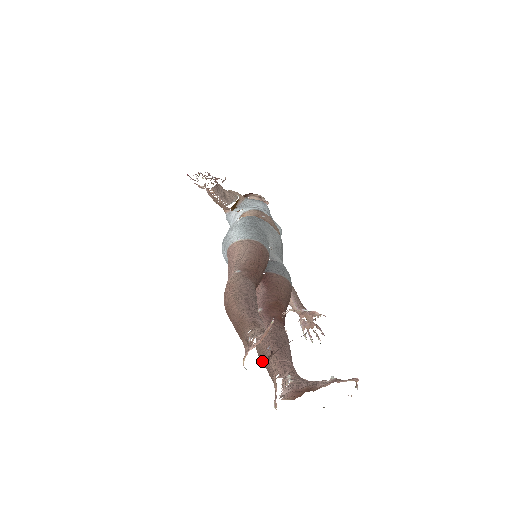
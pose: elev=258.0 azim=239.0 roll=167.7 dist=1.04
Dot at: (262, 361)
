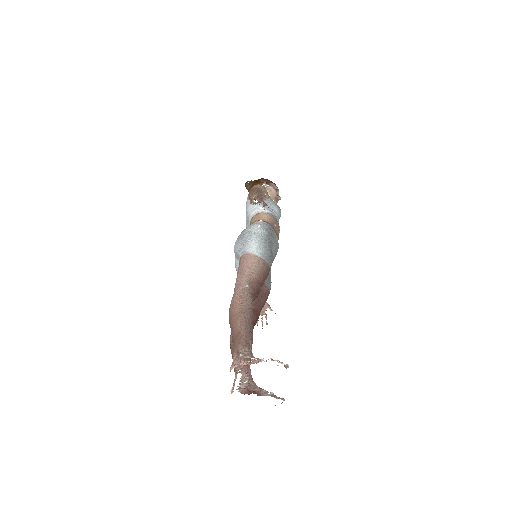
Dot at: (232, 351)
